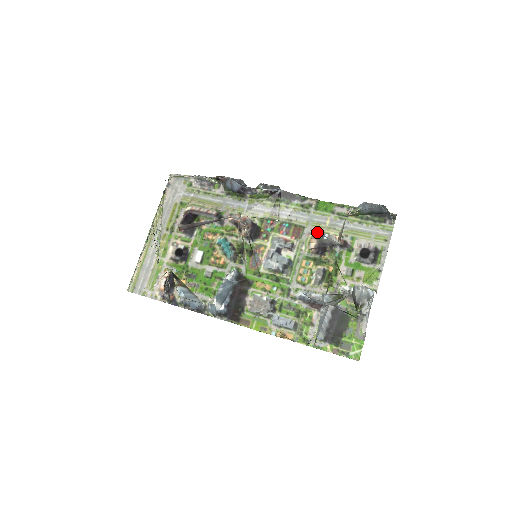
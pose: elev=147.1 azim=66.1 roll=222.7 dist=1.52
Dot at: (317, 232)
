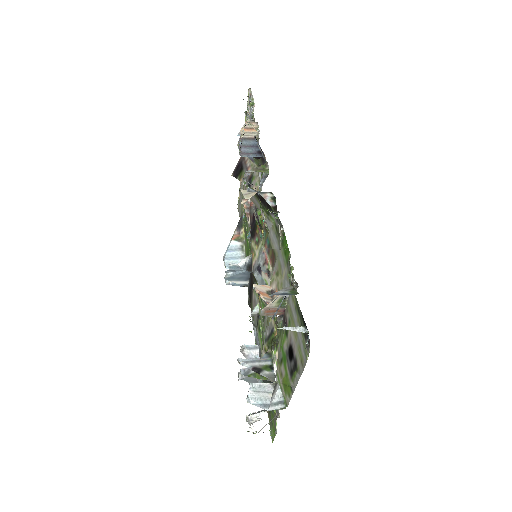
Dot at: (277, 277)
